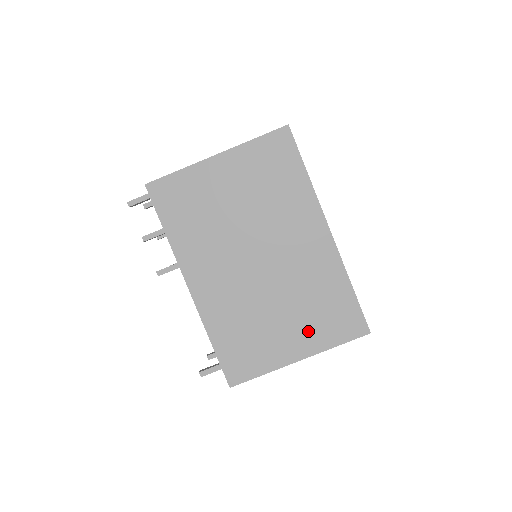
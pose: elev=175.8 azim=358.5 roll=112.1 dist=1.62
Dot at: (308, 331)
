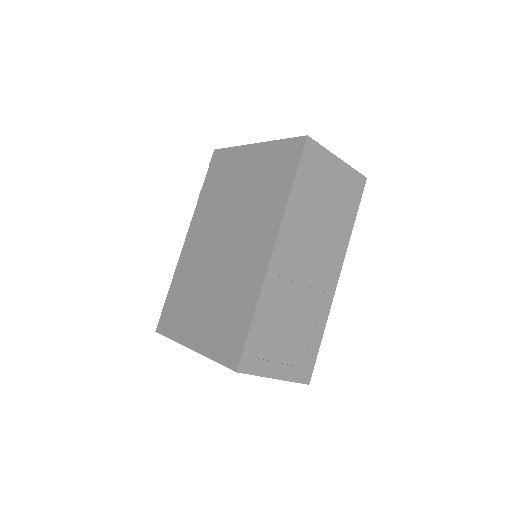
Dot at: (209, 329)
